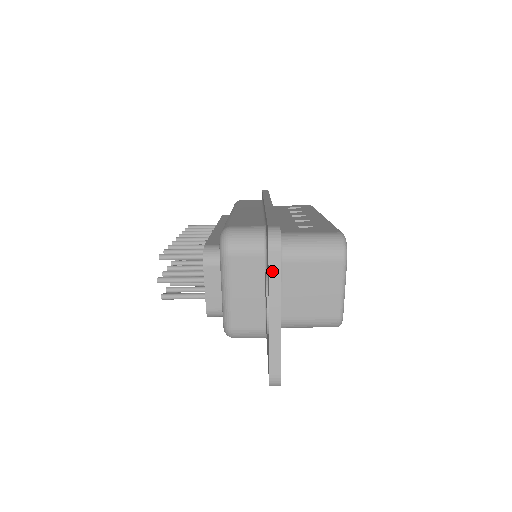
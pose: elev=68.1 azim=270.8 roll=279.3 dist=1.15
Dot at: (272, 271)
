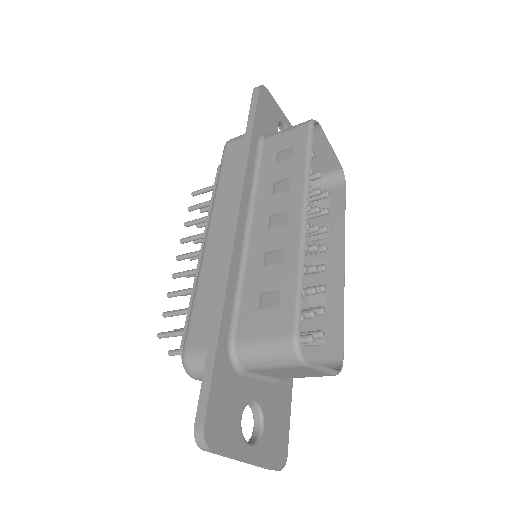
Dot at: (218, 454)
